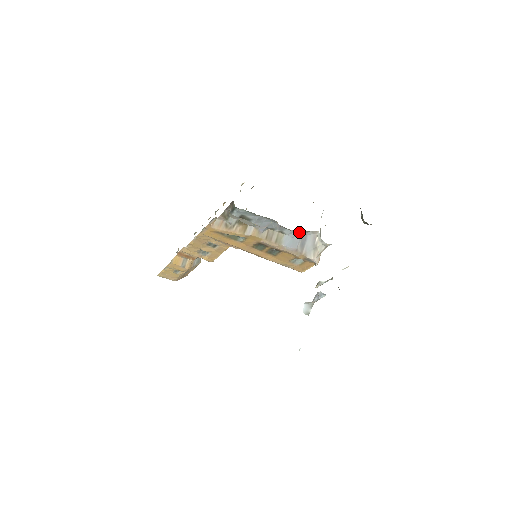
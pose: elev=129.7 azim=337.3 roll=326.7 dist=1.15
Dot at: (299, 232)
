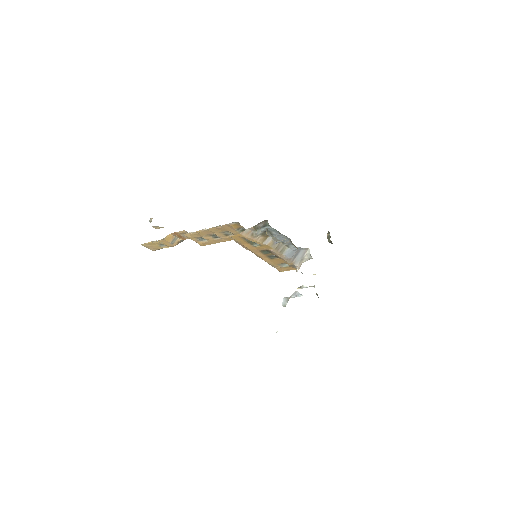
Dot at: (299, 248)
